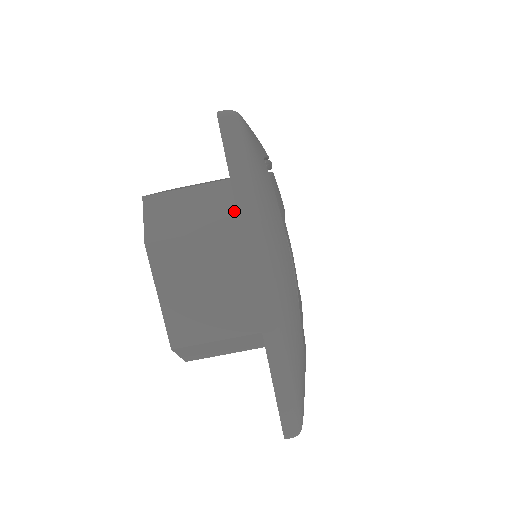
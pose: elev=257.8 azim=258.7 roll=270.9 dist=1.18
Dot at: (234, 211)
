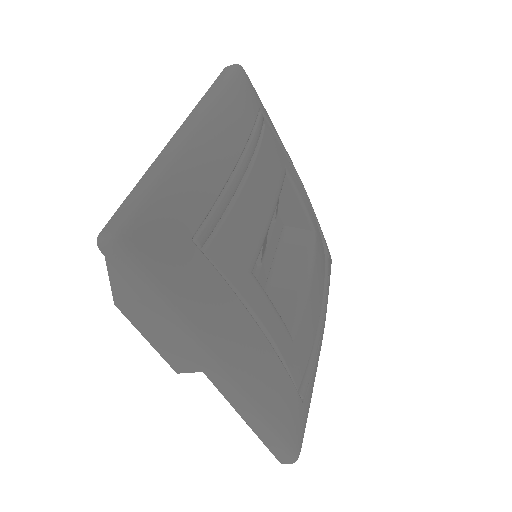
Dot at: occluded
